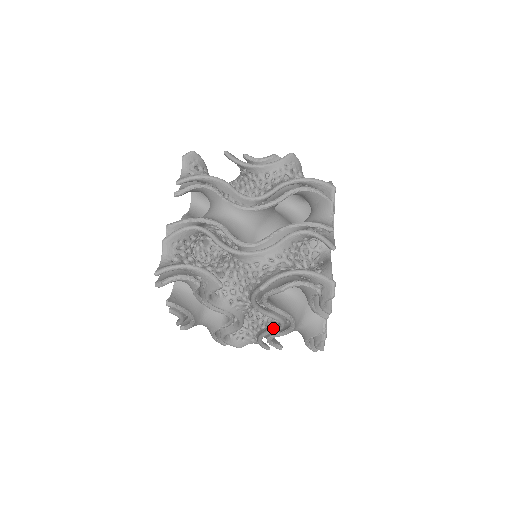
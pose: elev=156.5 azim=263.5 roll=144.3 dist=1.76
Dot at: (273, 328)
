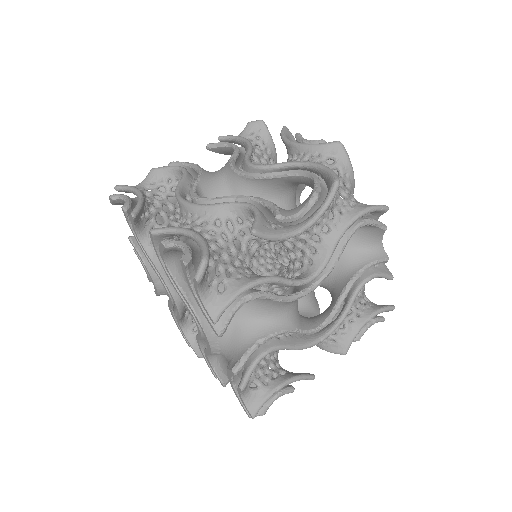
Dot at: occluded
